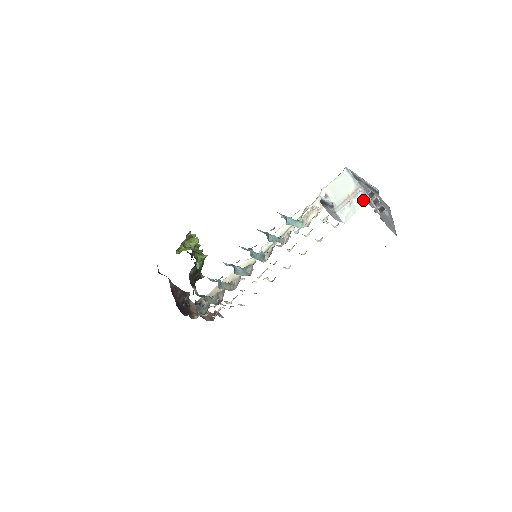
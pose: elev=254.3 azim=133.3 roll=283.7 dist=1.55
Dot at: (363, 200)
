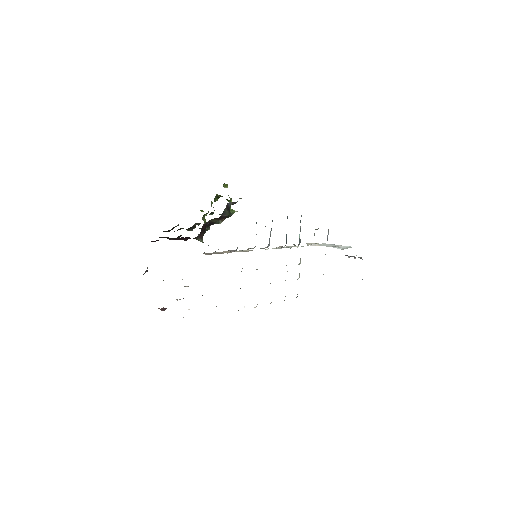
Dot at: (350, 246)
